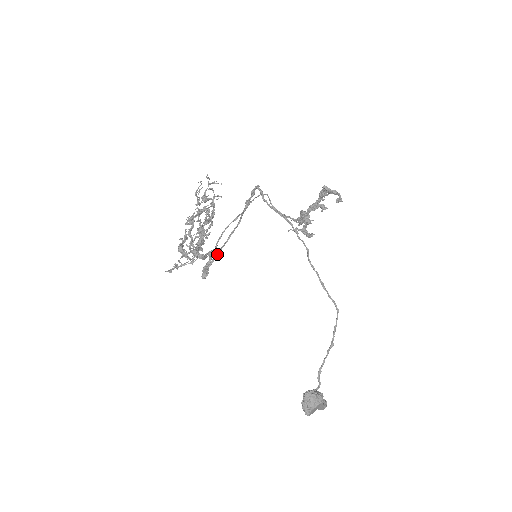
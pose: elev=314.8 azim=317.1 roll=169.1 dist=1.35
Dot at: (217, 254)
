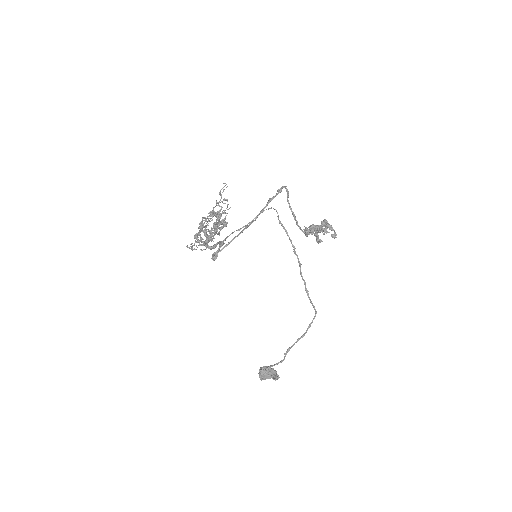
Dot at: (228, 243)
